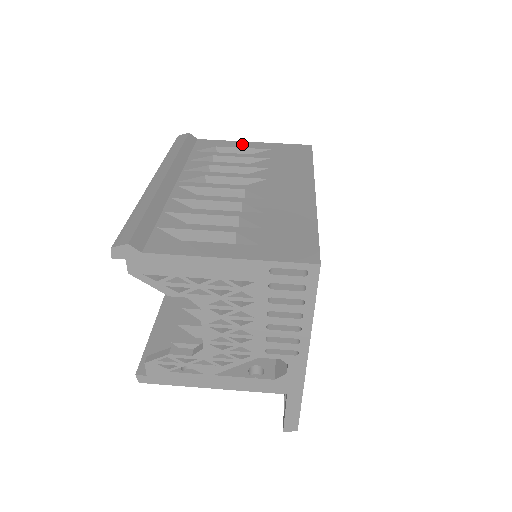
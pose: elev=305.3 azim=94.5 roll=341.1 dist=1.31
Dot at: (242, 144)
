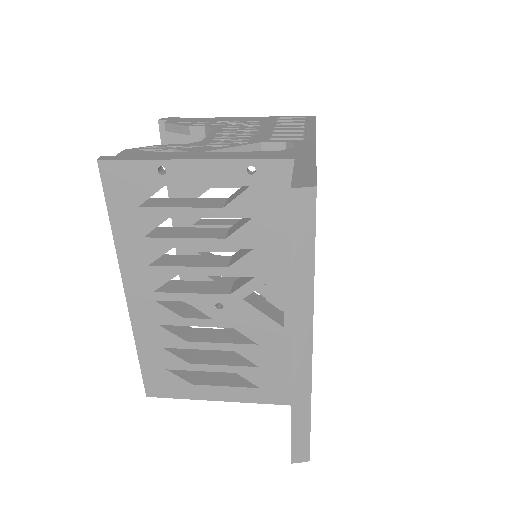
Dot at: occluded
